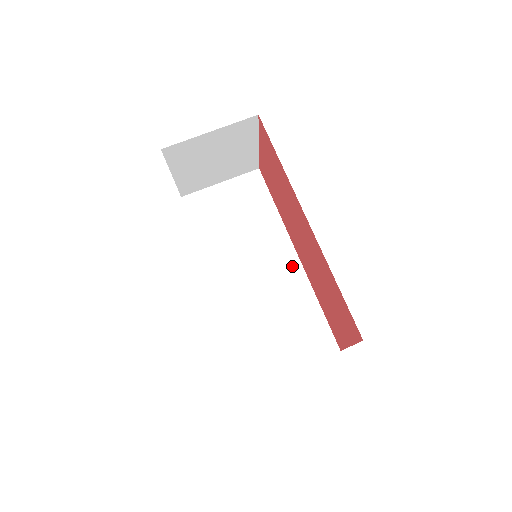
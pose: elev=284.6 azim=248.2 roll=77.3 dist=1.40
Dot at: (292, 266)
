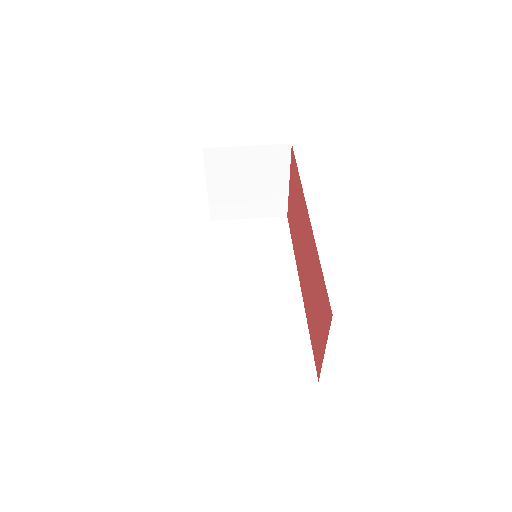
Dot at: (292, 294)
